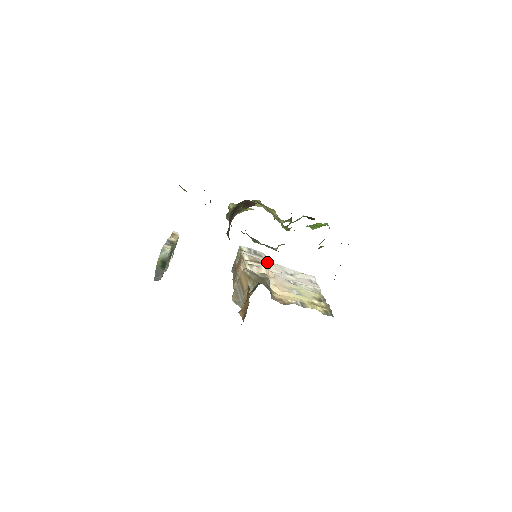
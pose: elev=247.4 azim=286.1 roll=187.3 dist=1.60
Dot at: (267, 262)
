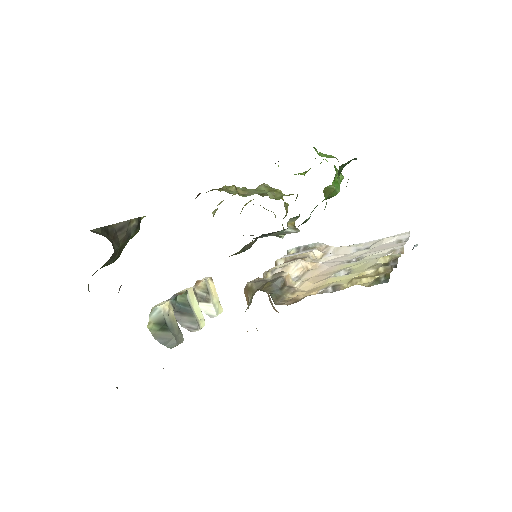
Dot at: (323, 251)
